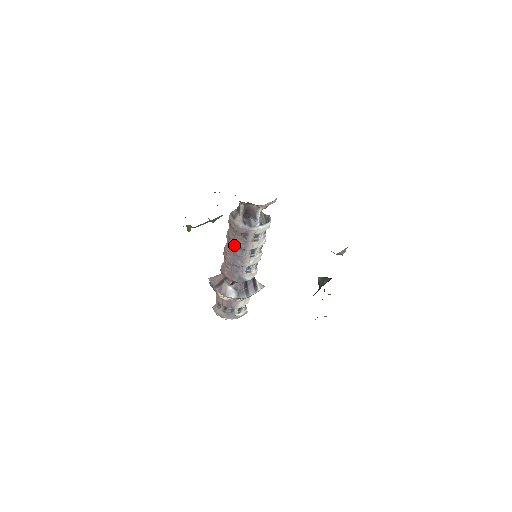
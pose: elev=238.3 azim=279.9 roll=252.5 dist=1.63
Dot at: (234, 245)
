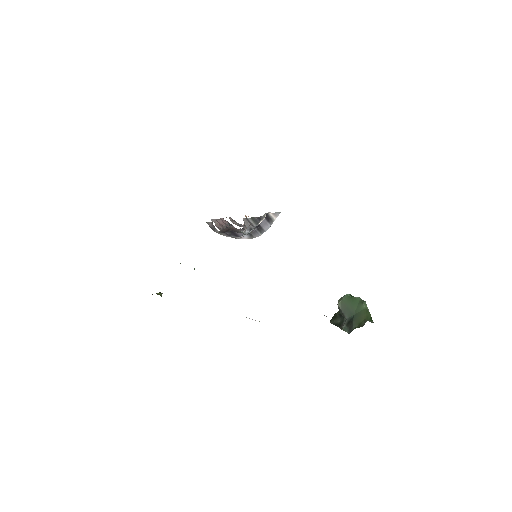
Dot at: occluded
